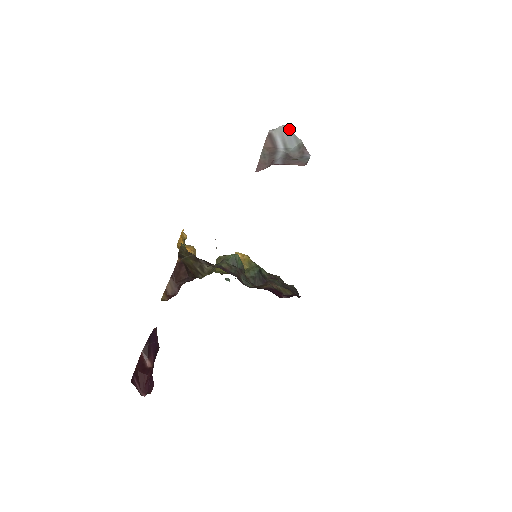
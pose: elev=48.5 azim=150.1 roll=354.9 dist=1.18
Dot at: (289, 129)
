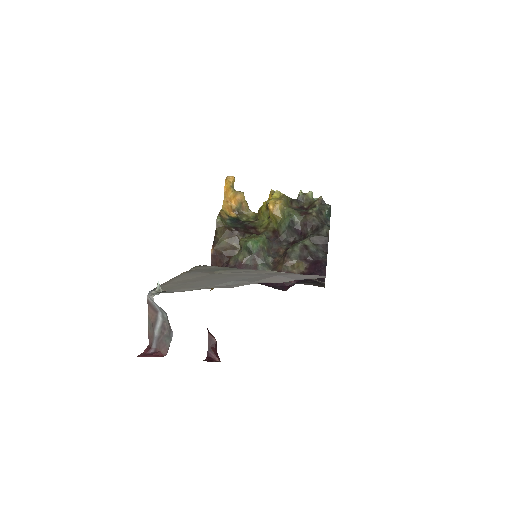
Dot at: occluded
